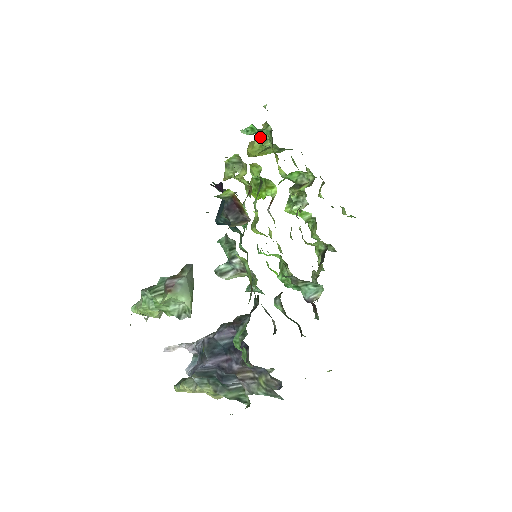
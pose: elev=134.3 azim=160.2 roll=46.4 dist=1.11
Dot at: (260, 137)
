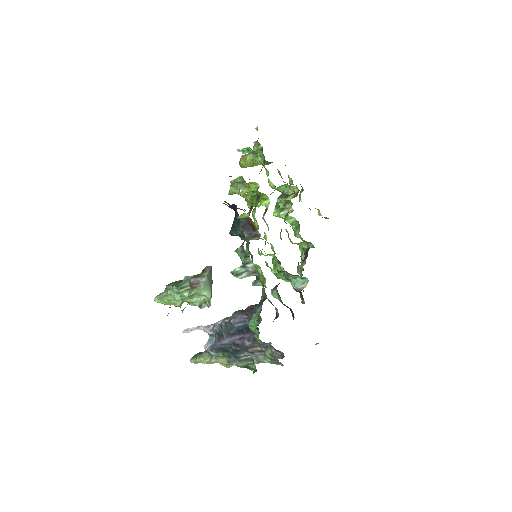
Dot at: (252, 153)
